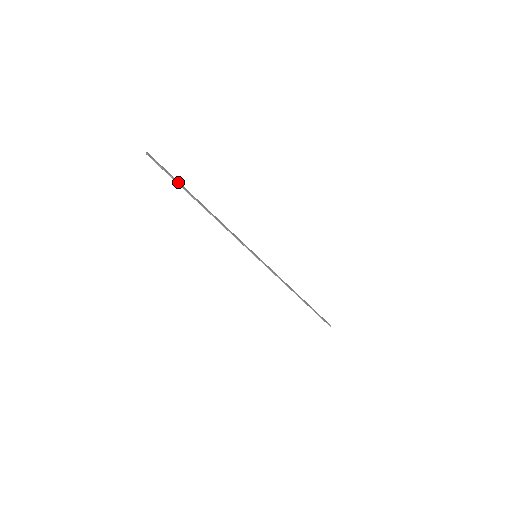
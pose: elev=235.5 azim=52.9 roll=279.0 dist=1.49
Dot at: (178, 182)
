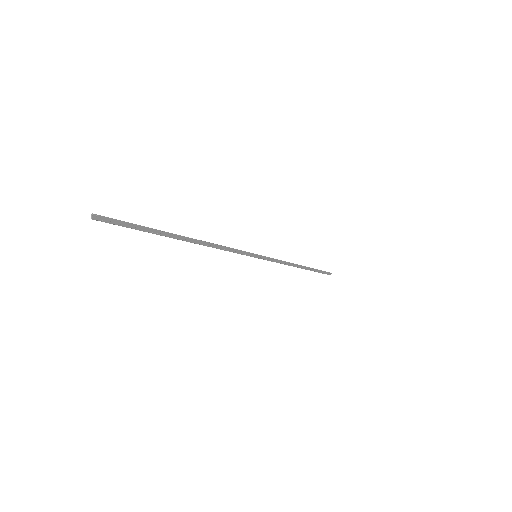
Dot at: (148, 229)
